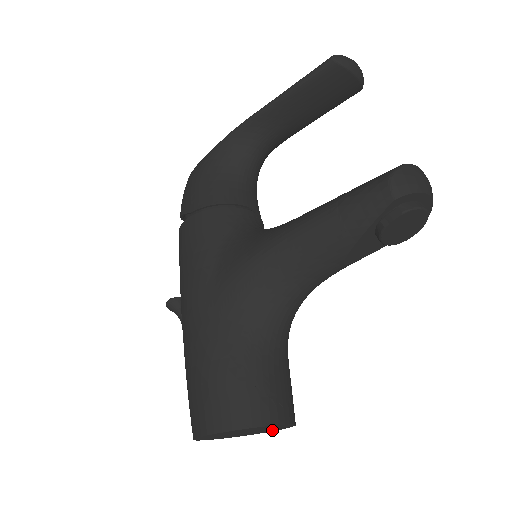
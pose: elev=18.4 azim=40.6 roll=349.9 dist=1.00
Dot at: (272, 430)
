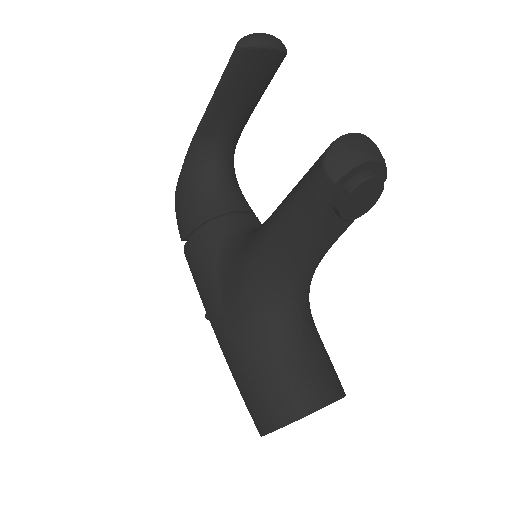
Dot at: occluded
